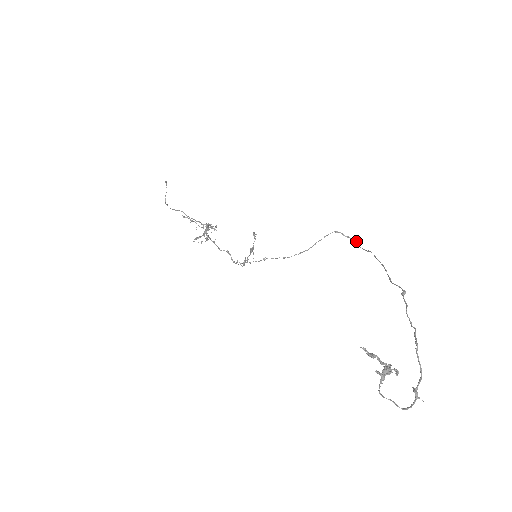
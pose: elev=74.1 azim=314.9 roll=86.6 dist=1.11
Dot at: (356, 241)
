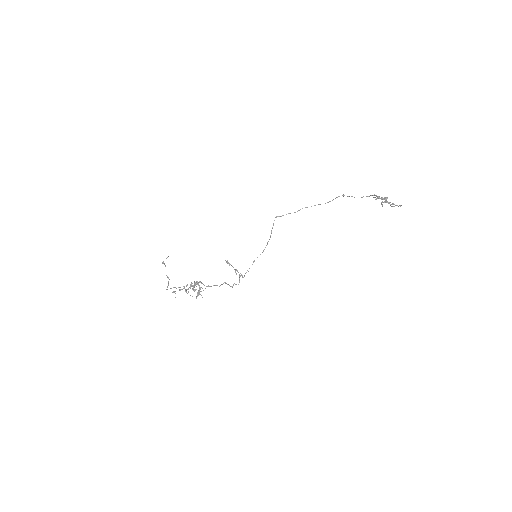
Dot at: (288, 213)
